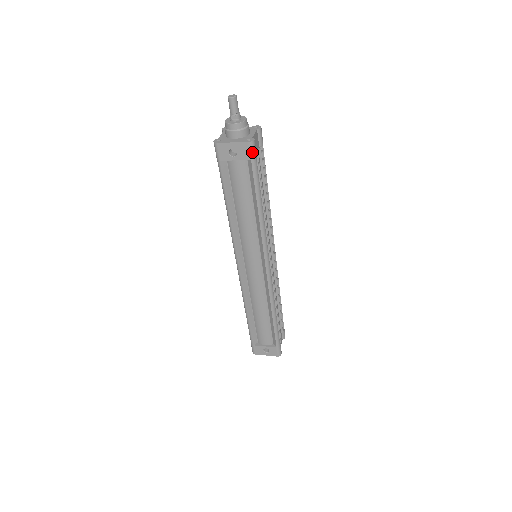
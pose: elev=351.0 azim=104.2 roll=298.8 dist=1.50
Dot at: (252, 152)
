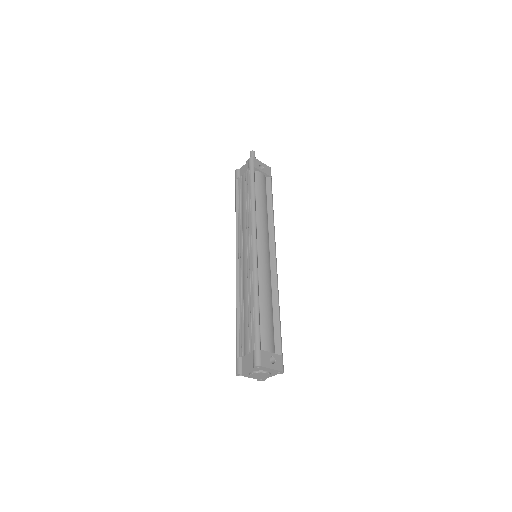
Dot at: occluded
